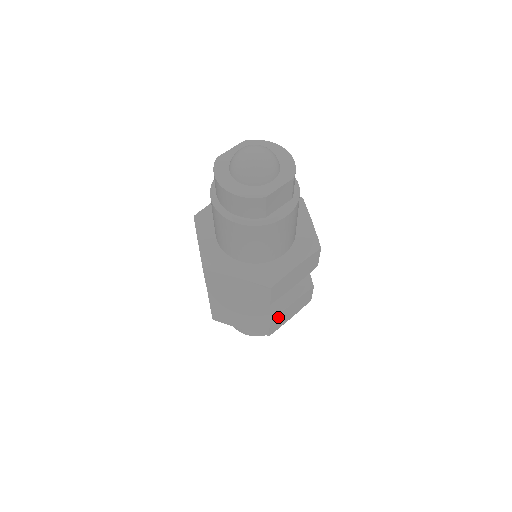
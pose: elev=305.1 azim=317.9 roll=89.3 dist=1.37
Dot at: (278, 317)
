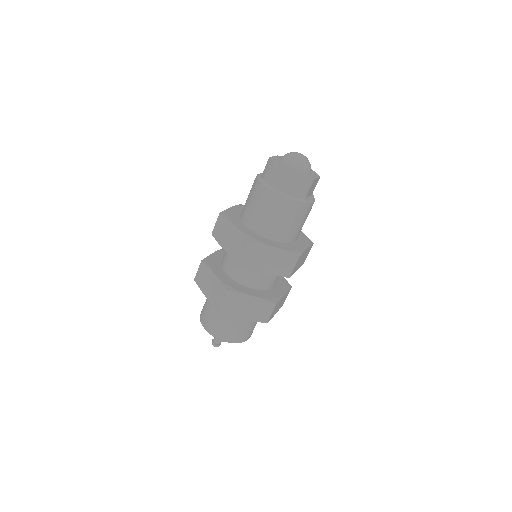
Dot at: (278, 302)
